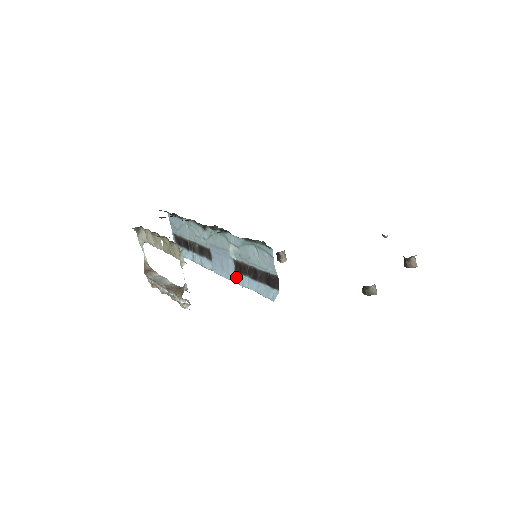
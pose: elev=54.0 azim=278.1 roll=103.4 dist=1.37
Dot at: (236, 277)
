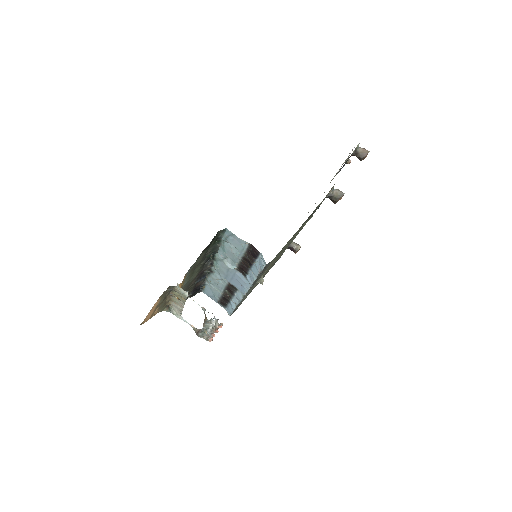
Dot at: (248, 280)
